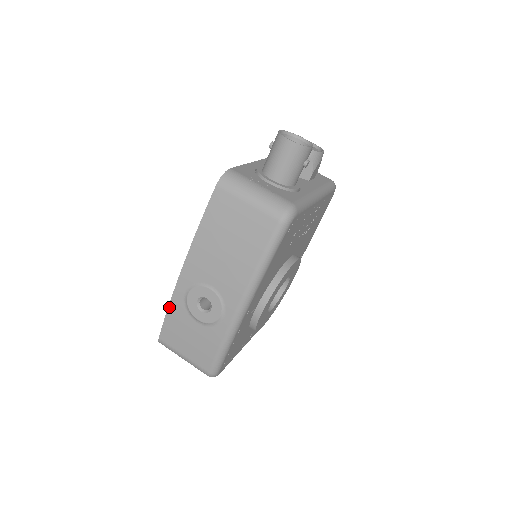
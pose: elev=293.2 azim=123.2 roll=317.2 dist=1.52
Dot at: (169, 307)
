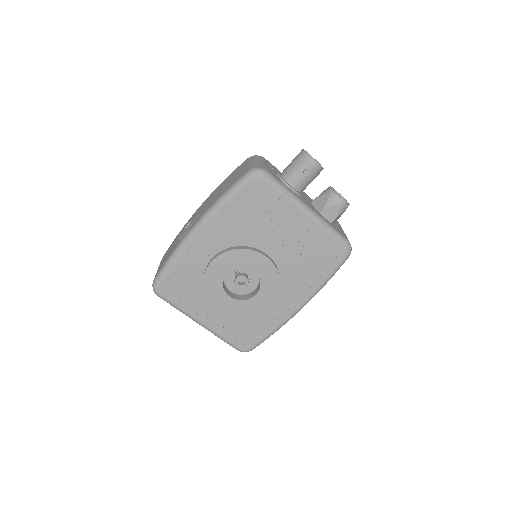
Dot at: (179, 232)
